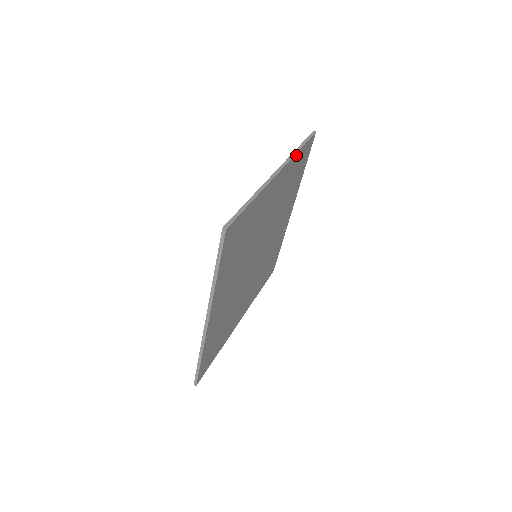
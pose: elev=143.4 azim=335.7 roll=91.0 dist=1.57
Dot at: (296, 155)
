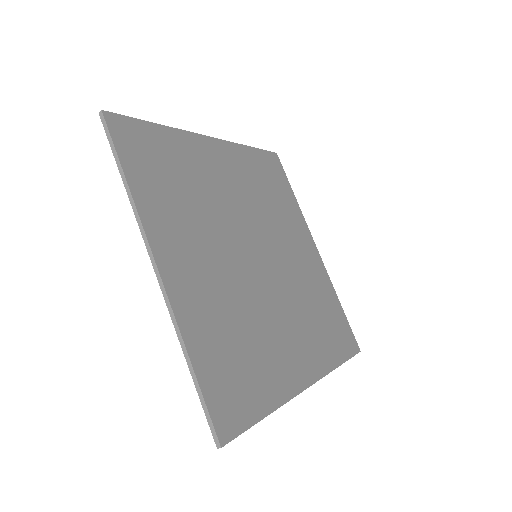
Dot at: (244, 148)
